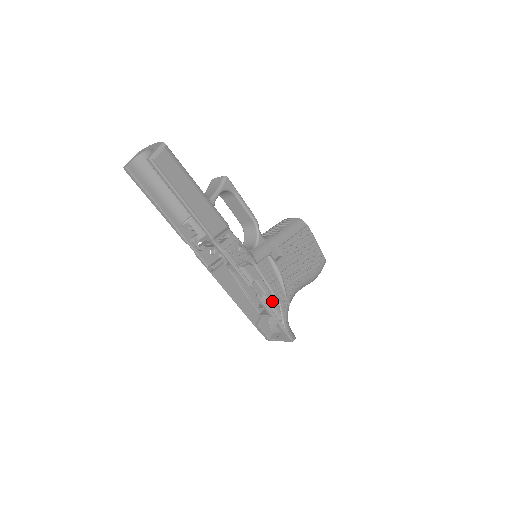
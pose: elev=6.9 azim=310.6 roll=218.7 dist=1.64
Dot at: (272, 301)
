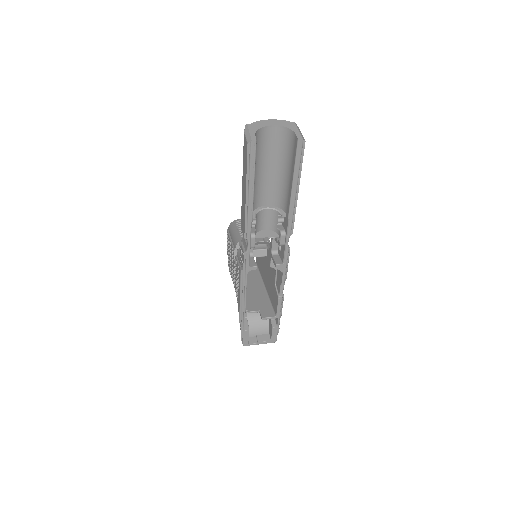
Dot at: occluded
